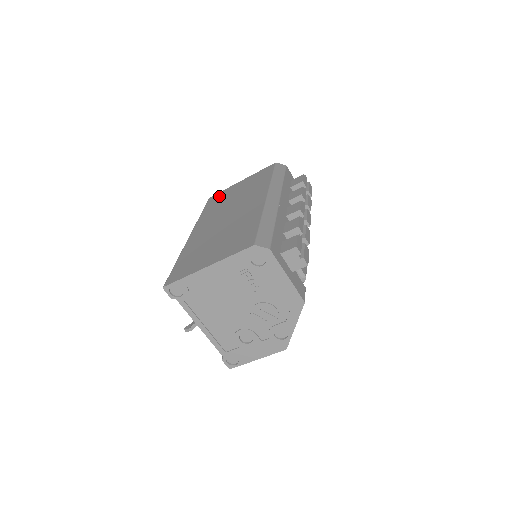
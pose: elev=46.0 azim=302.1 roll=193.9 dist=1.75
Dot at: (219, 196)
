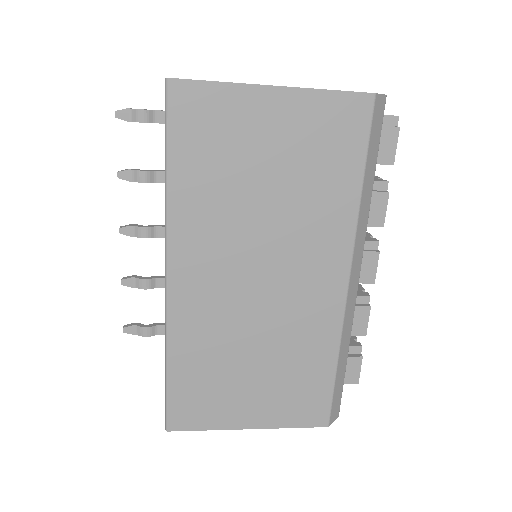
Dot at: (210, 119)
